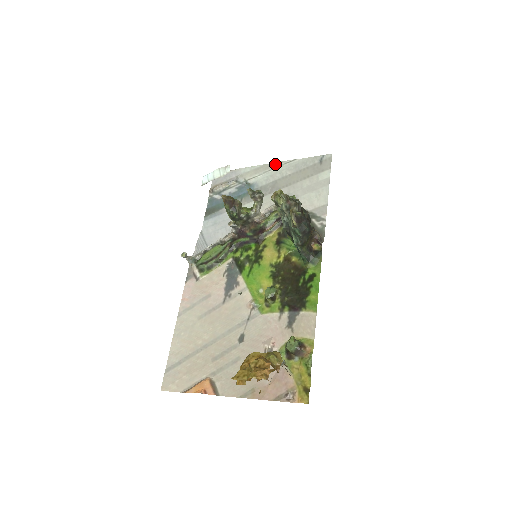
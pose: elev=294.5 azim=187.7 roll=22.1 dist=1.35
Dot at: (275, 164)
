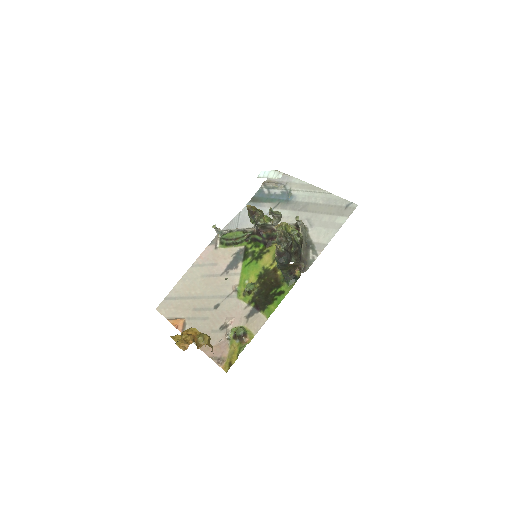
Dot at: (317, 189)
